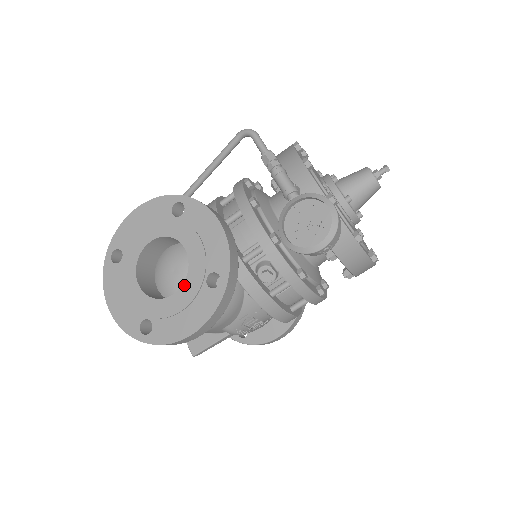
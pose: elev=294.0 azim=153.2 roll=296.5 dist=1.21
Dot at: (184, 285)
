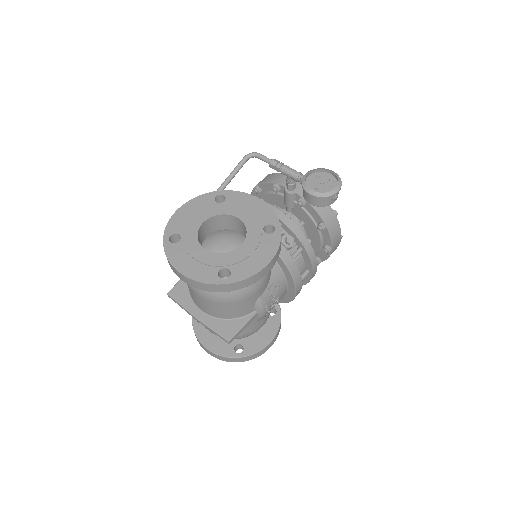
Dot at: (247, 238)
